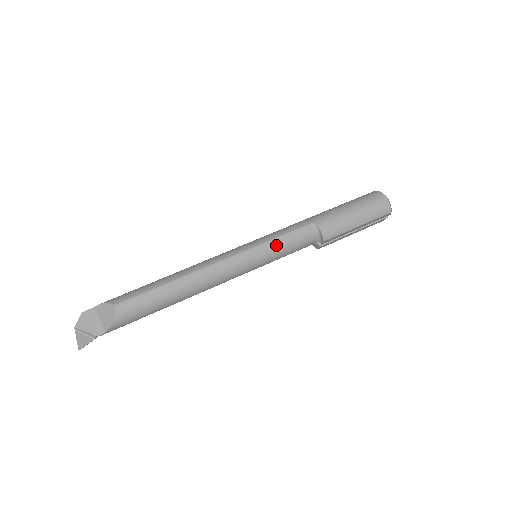
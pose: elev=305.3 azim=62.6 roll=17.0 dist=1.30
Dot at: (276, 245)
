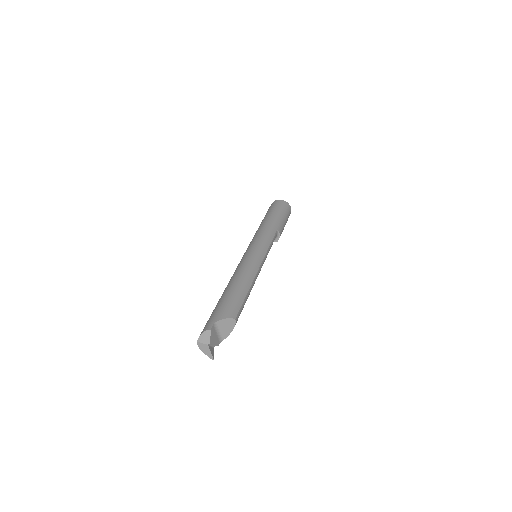
Dot at: occluded
